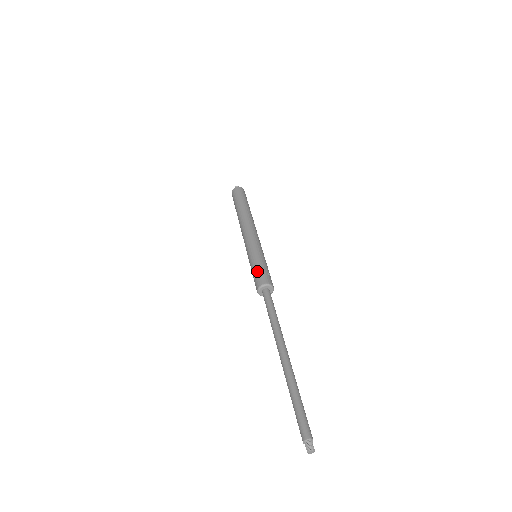
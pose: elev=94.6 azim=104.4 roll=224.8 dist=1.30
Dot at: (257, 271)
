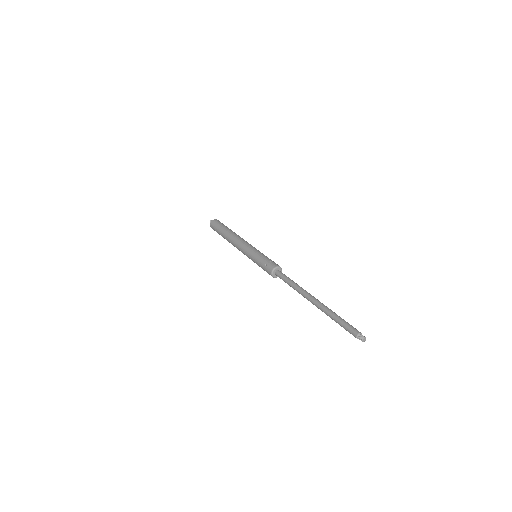
Dot at: (263, 266)
